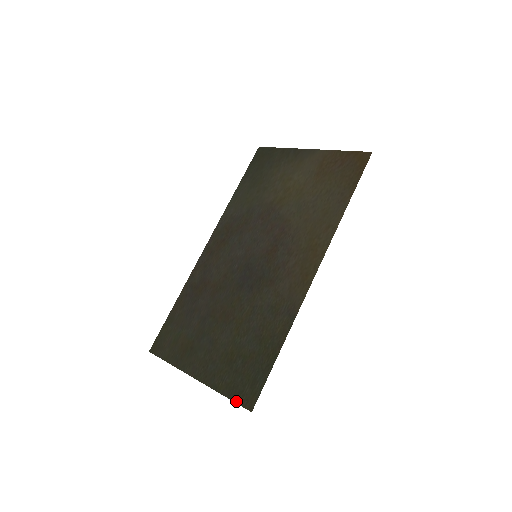
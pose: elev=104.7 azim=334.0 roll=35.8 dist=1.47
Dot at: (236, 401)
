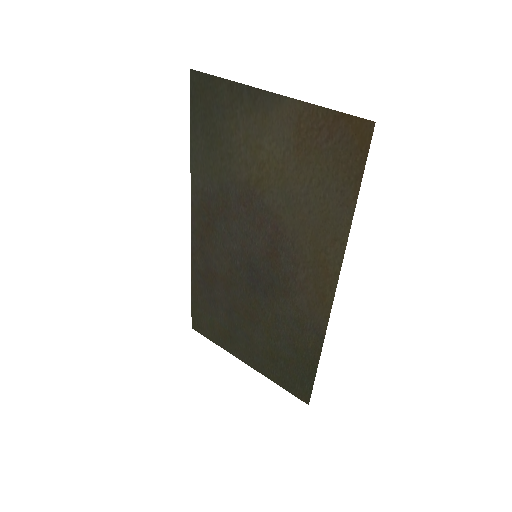
Dot at: (291, 393)
